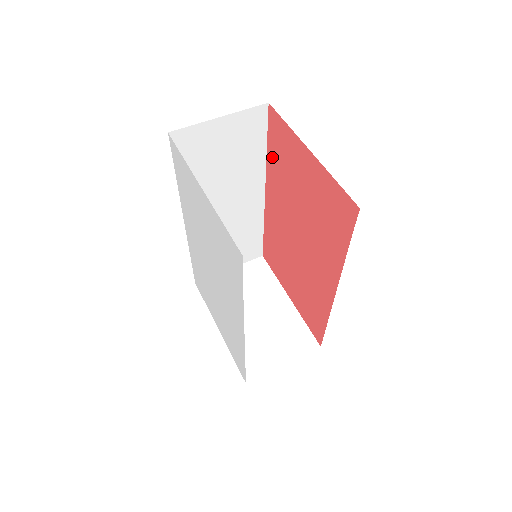
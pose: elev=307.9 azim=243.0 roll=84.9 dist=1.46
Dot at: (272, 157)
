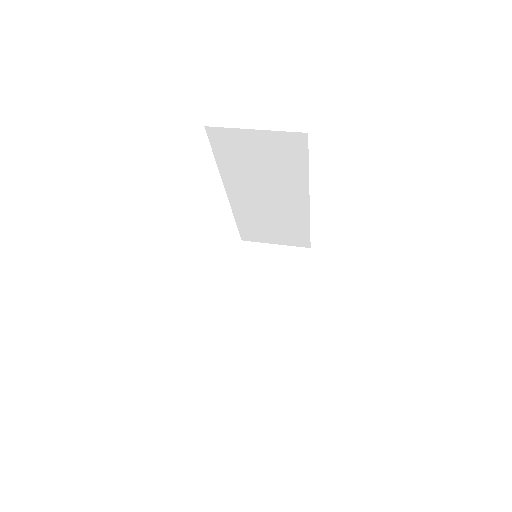
Dot at: occluded
